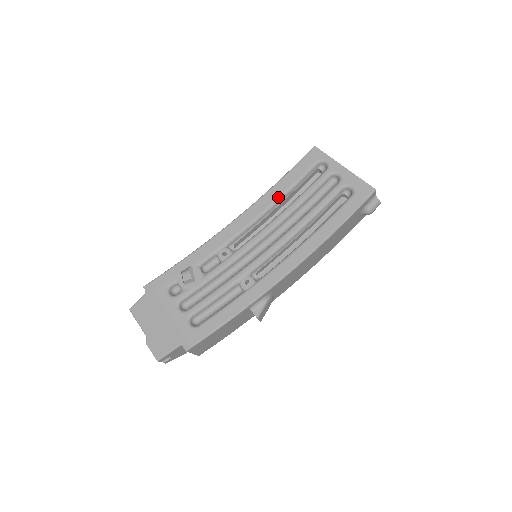
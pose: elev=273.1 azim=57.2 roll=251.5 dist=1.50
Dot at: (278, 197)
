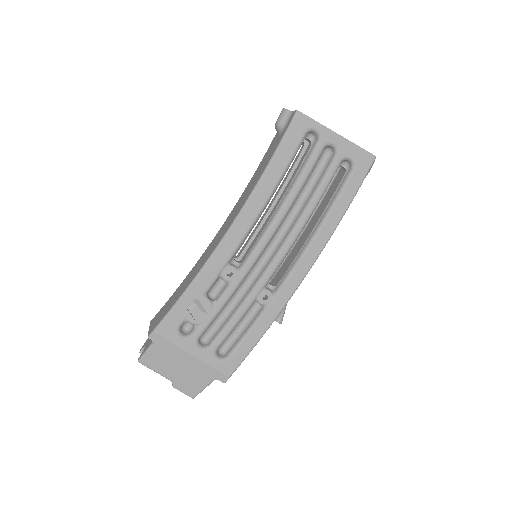
Dot at: (272, 190)
